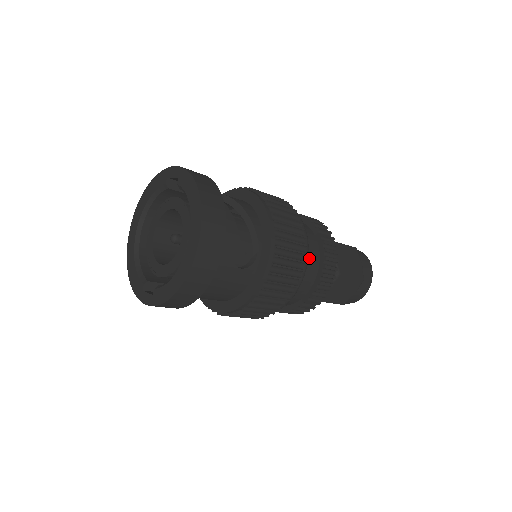
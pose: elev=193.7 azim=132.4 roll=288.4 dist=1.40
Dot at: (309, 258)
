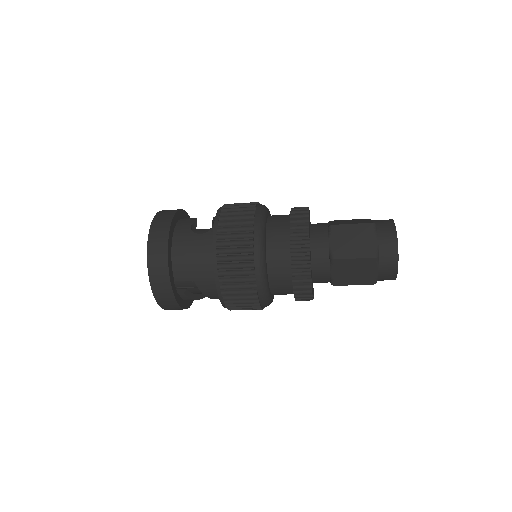
Dot at: (277, 219)
